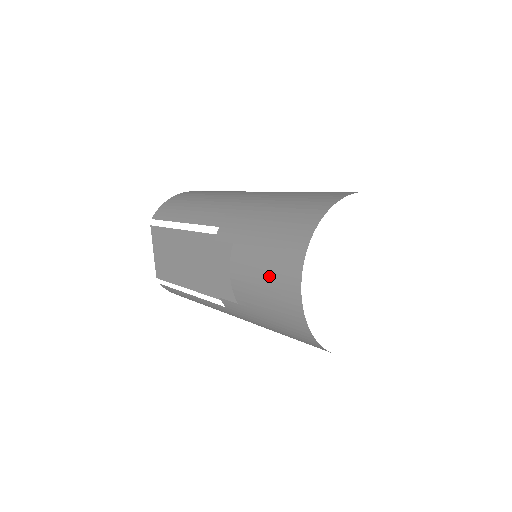
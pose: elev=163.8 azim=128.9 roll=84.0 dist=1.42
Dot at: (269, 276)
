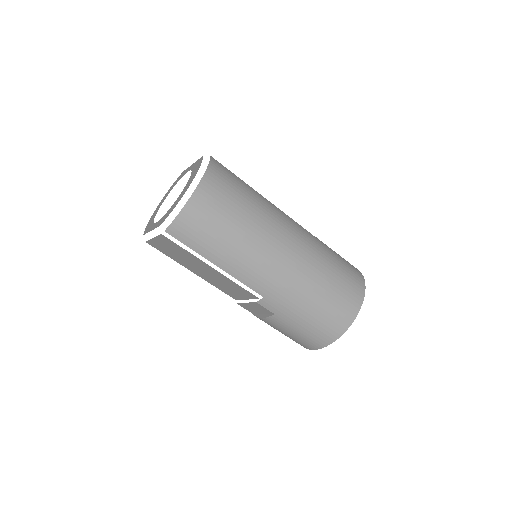
Dot at: (295, 338)
